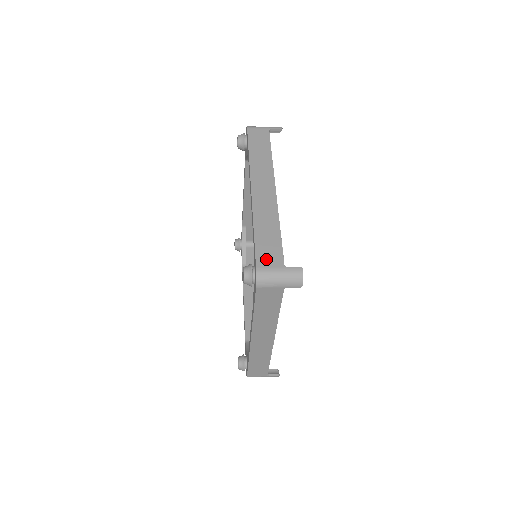
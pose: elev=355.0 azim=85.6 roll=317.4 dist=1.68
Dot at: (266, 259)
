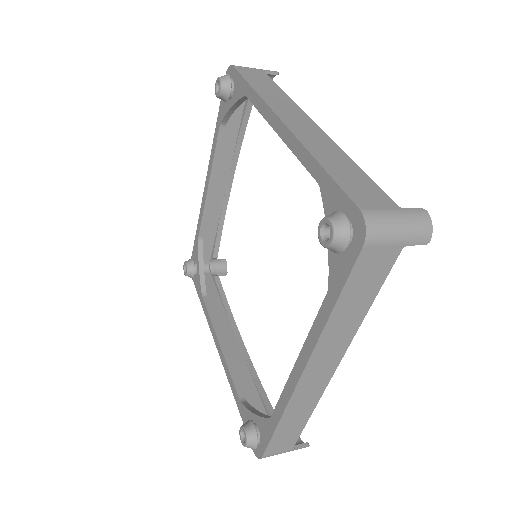
Dot at: (365, 198)
